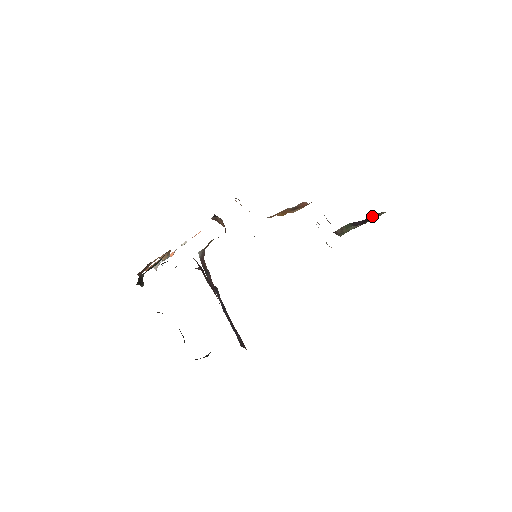
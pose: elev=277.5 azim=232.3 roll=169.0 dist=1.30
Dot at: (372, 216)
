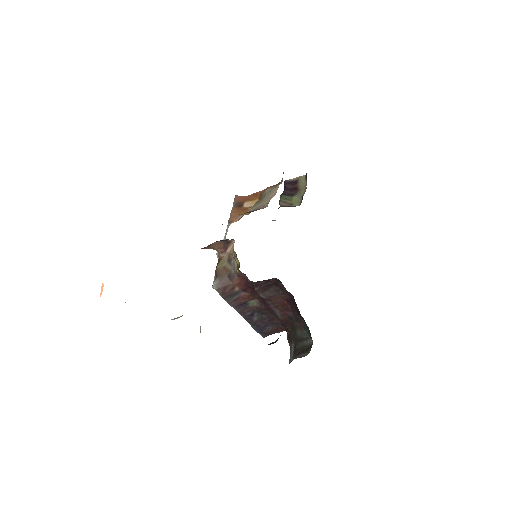
Dot at: (291, 183)
